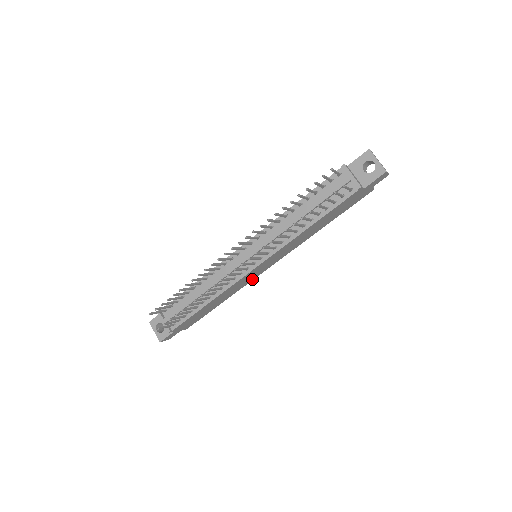
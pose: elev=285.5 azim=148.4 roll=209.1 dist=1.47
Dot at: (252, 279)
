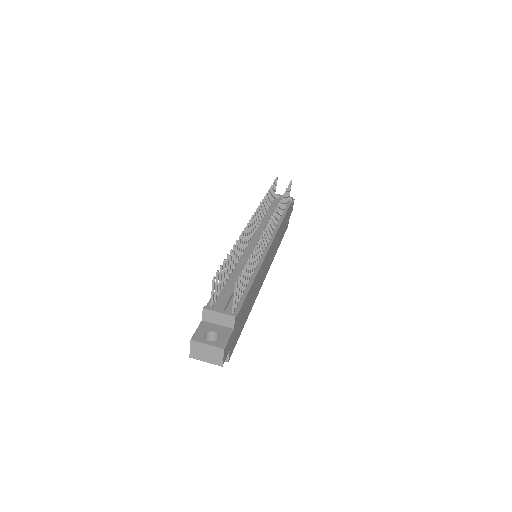
Dot at: (259, 288)
